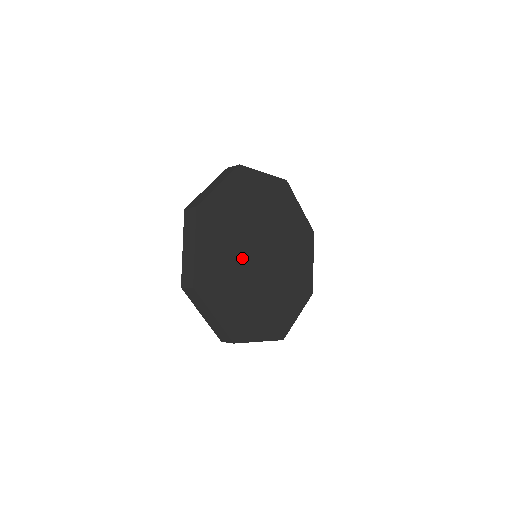
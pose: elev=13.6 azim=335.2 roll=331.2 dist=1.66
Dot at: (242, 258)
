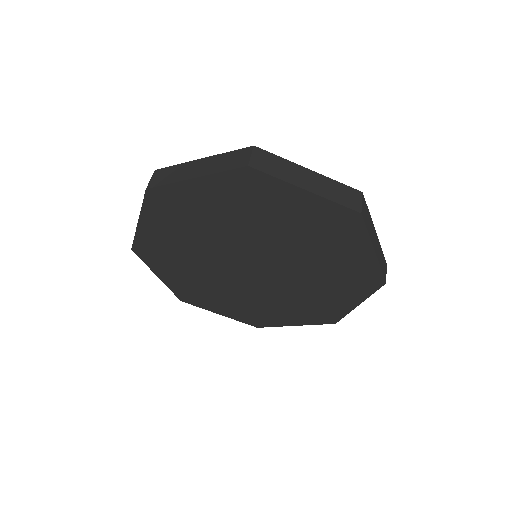
Dot at: (215, 255)
